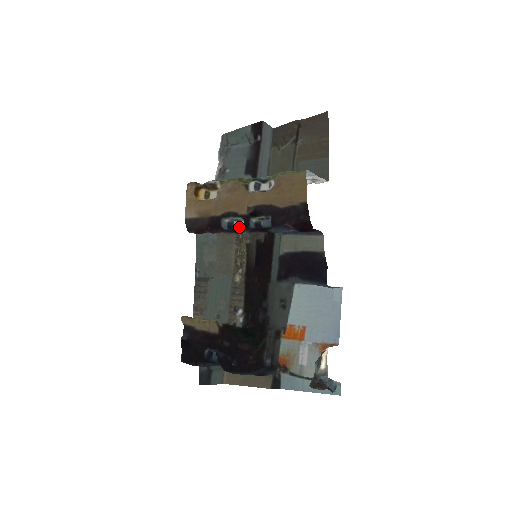
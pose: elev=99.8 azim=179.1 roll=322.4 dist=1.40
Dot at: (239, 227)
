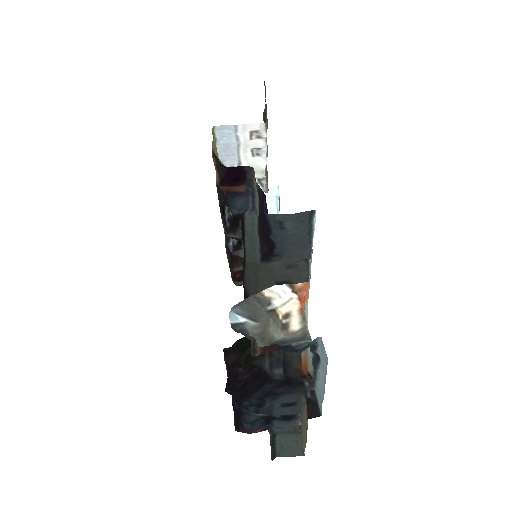
Dot at: (237, 240)
